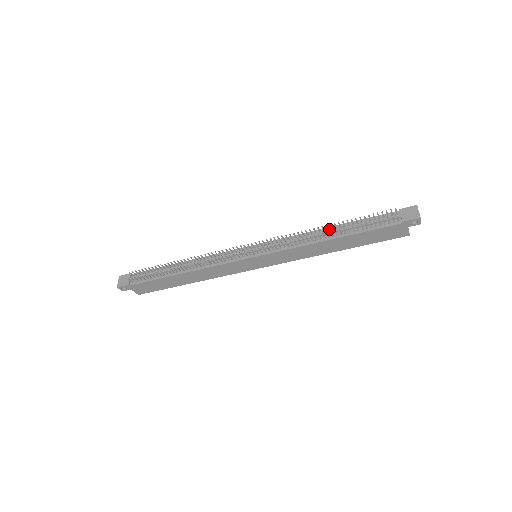
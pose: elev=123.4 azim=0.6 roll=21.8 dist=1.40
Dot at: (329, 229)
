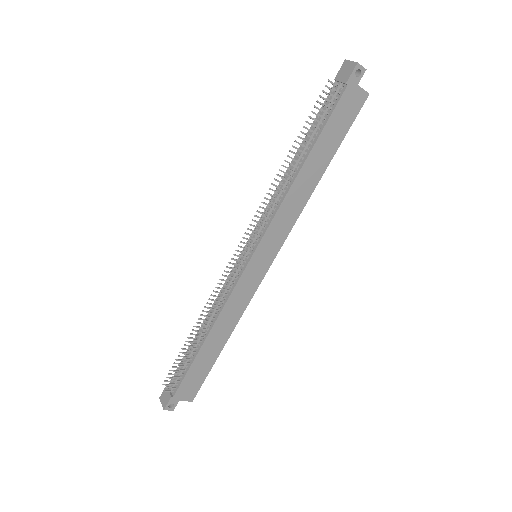
Dot at: (292, 163)
